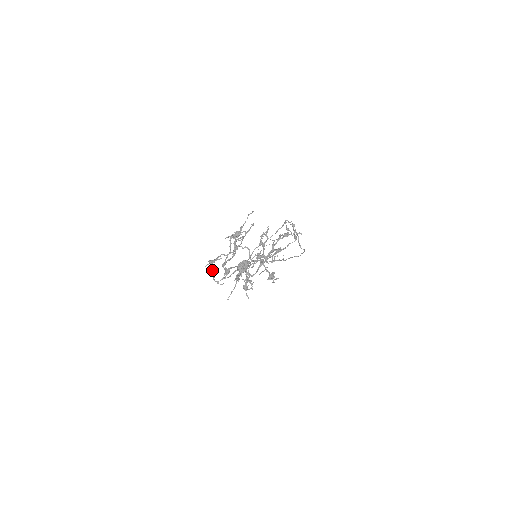
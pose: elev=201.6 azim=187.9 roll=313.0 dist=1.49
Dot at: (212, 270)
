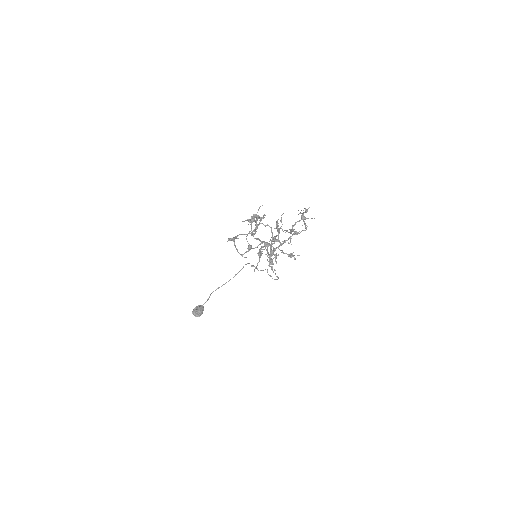
Dot at: (234, 245)
